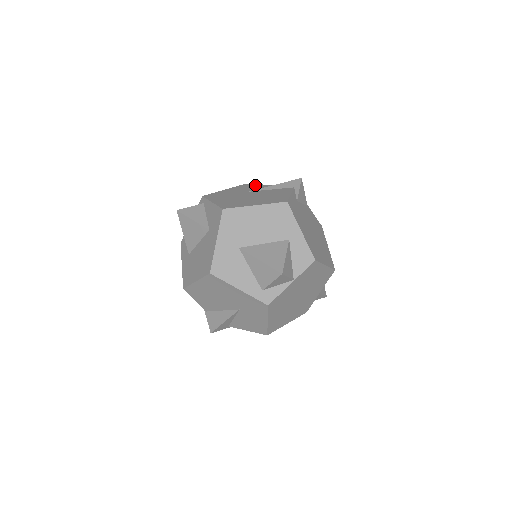
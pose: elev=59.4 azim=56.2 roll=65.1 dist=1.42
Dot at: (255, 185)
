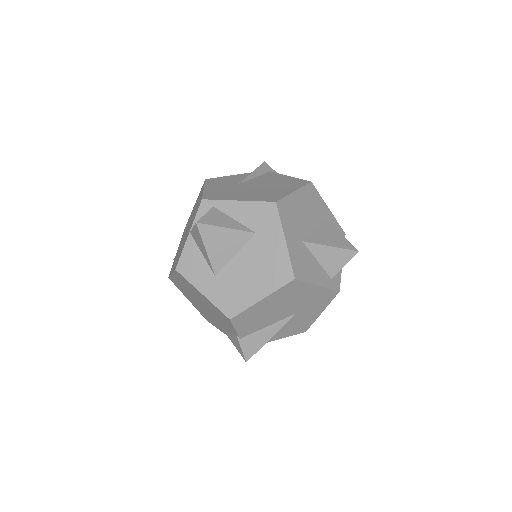
Dot at: (223, 178)
